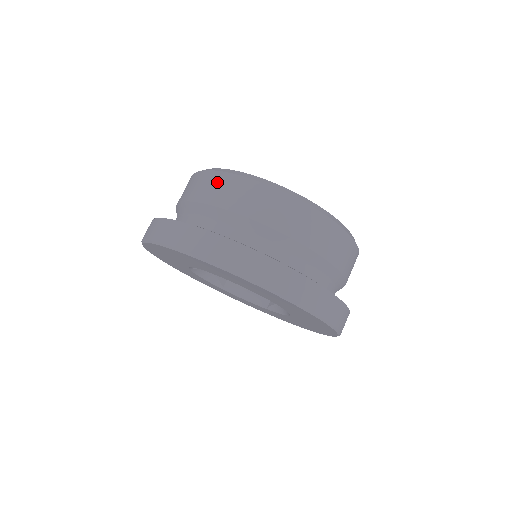
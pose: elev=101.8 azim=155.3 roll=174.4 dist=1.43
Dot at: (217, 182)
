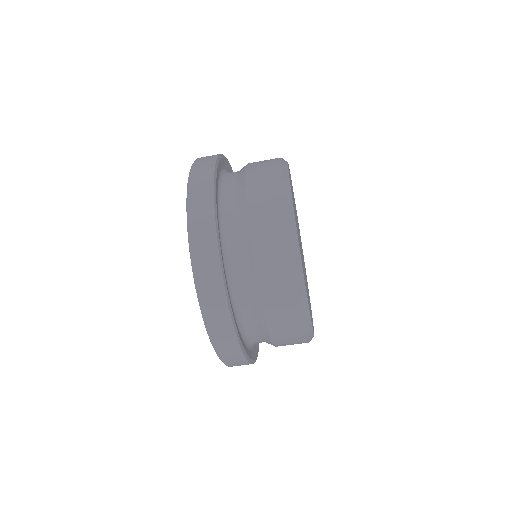
Dot at: (287, 300)
